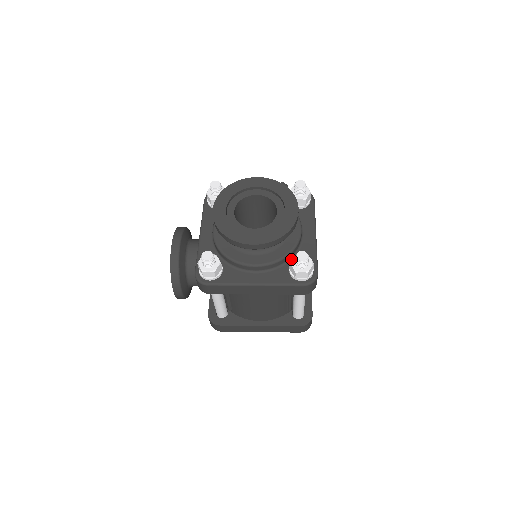
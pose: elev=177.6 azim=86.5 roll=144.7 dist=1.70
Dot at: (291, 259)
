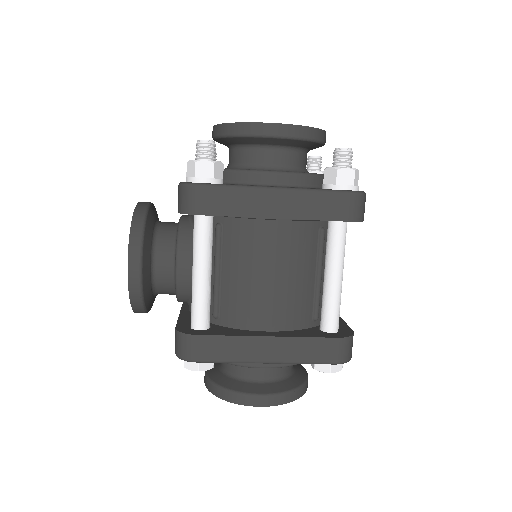
Dot at: (321, 188)
